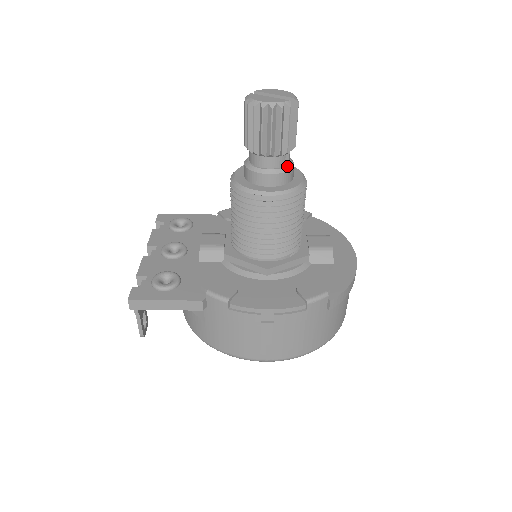
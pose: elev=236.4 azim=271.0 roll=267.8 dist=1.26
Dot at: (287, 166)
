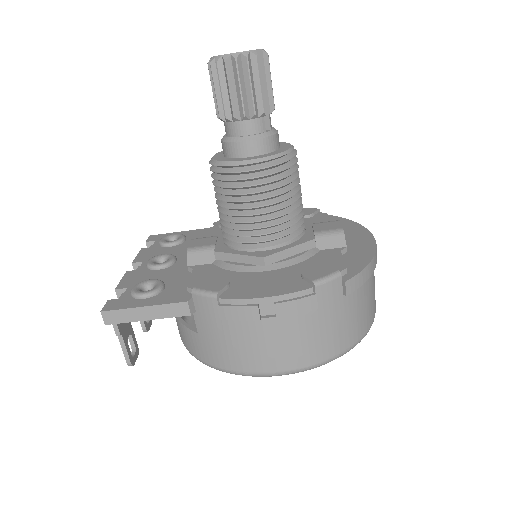
Dot at: (268, 131)
